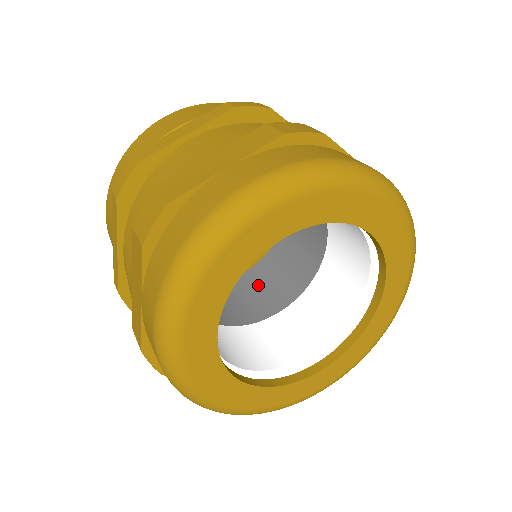
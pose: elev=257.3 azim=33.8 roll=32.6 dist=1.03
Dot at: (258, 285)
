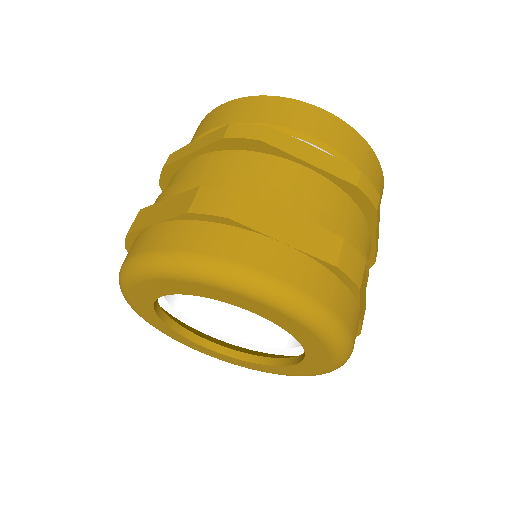
Dot at: occluded
